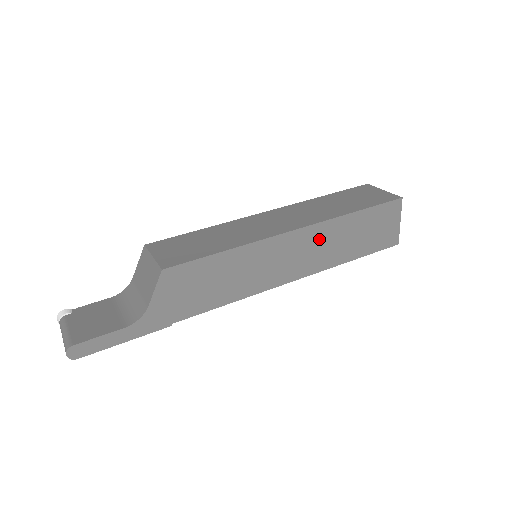
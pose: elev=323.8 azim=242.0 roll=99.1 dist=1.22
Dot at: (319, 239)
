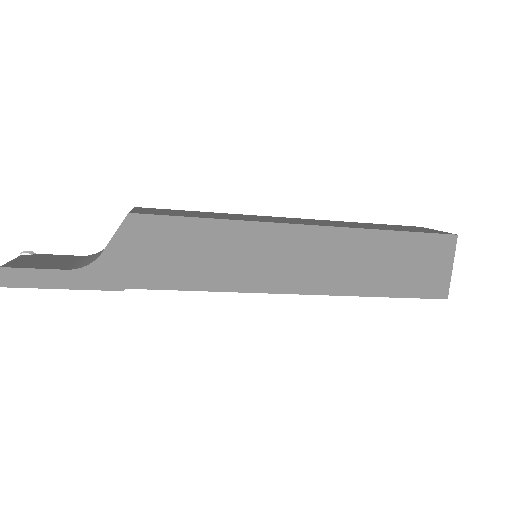
Dot at: (335, 249)
